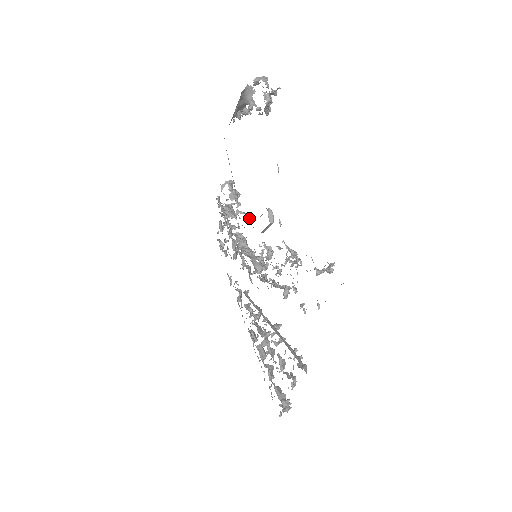
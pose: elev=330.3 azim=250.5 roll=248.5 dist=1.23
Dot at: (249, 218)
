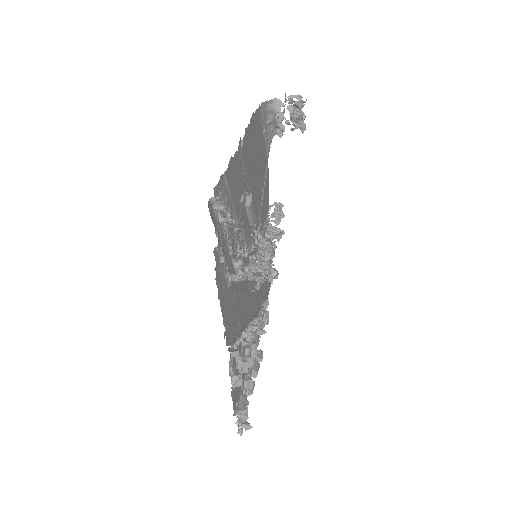
Dot at: (277, 232)
